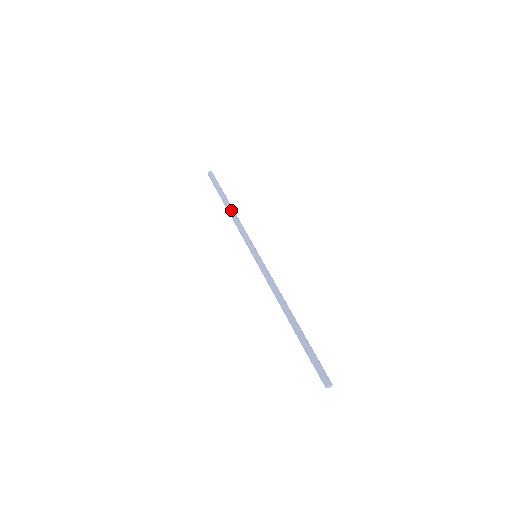
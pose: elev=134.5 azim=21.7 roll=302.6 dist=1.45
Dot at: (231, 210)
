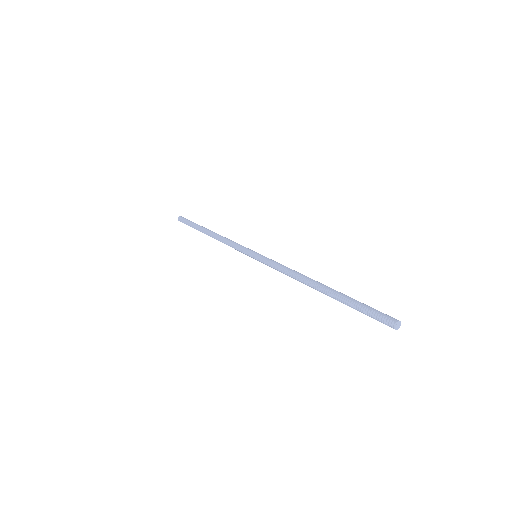
Dot at: (216, 233)
